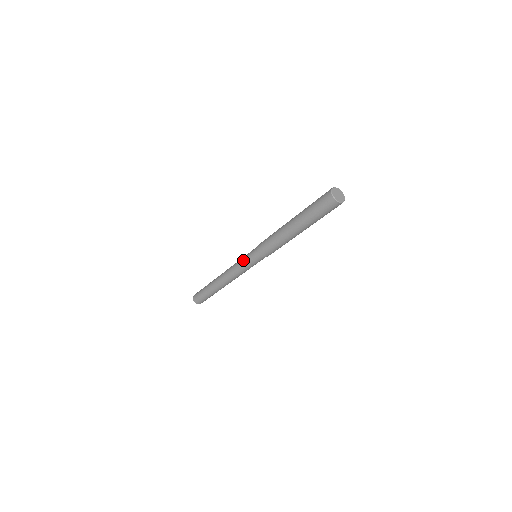
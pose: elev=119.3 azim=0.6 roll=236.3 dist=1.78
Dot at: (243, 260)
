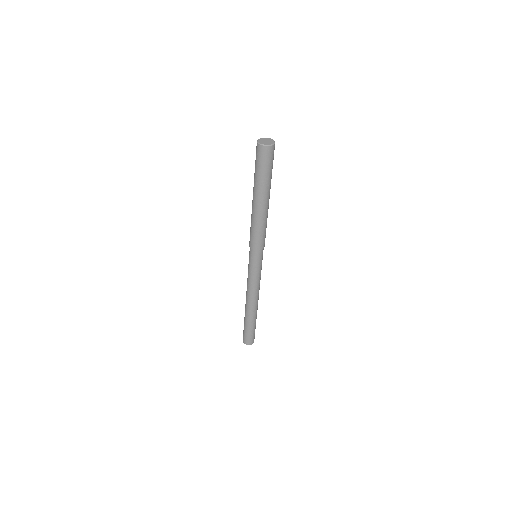
Dot at: (248, 265)
